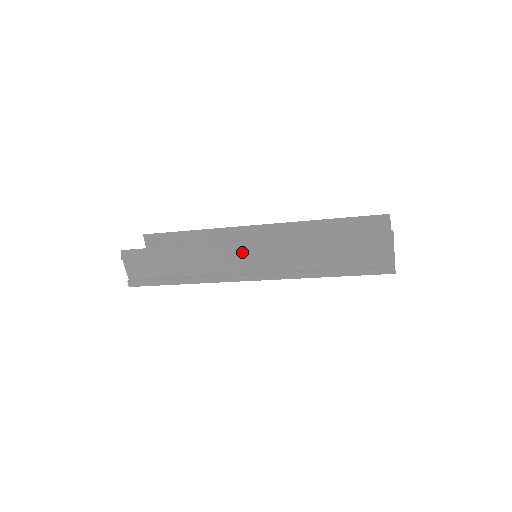
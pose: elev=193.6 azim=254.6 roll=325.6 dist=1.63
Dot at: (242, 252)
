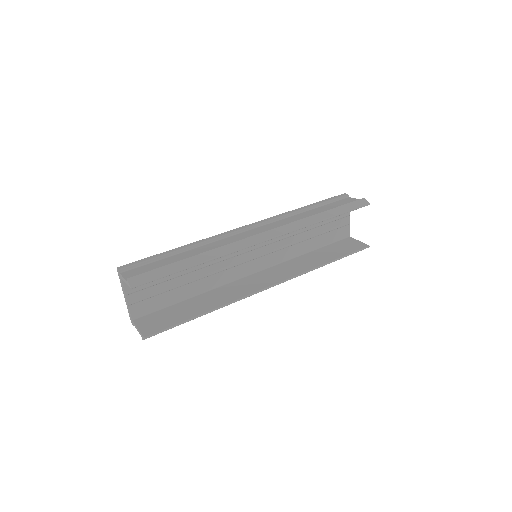
Dot at: occluded
